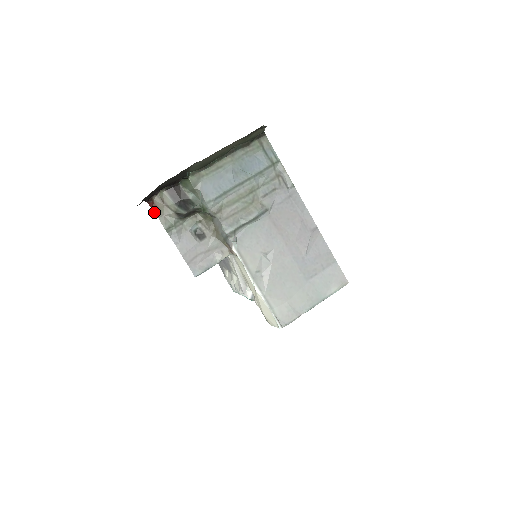
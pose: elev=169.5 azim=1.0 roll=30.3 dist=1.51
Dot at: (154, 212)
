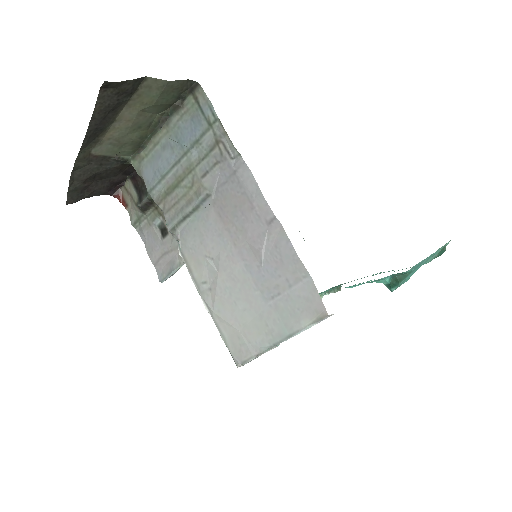
Dot at: occluded
